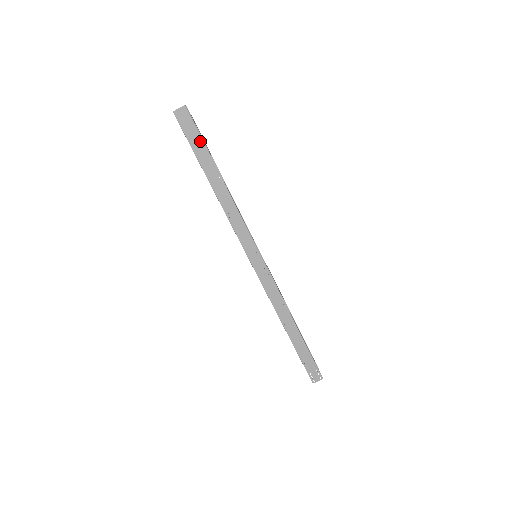
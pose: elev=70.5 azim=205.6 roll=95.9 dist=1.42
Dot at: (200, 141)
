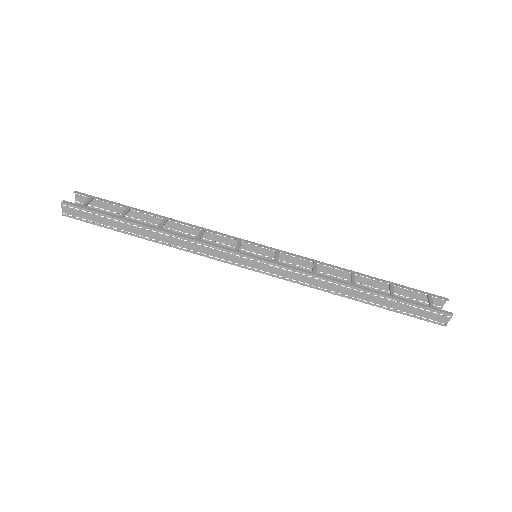
Dot at: (114, 206)
